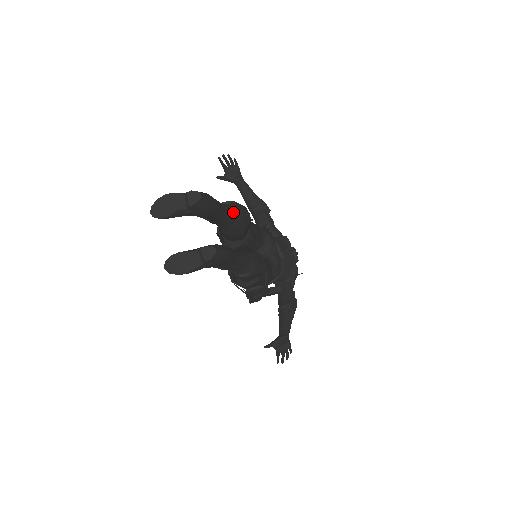
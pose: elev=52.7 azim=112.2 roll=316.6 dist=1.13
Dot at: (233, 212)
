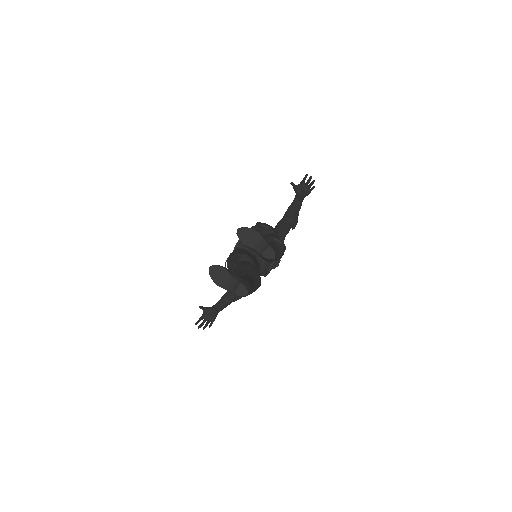
Dot at: occluded
